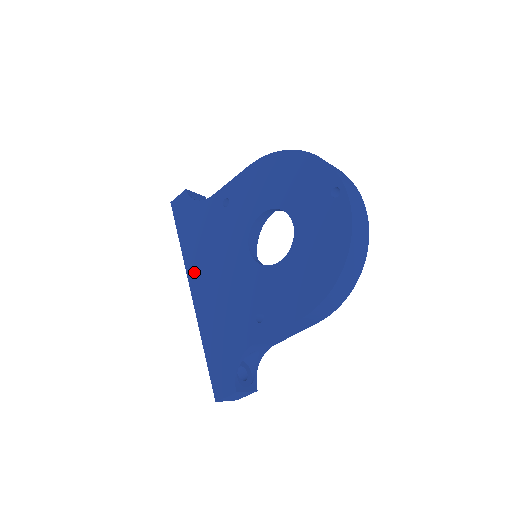
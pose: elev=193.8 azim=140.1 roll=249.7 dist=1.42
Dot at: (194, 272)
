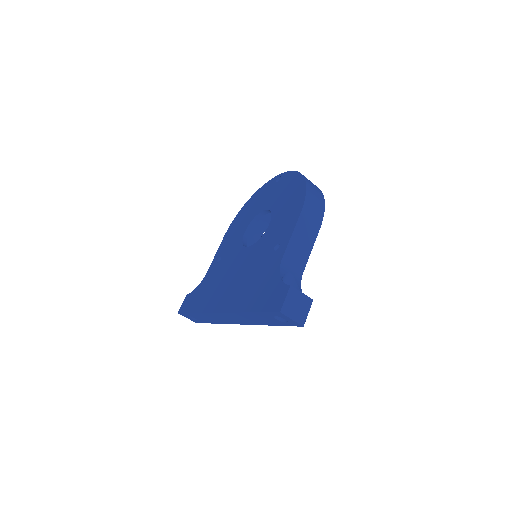
Dot at: (216, 304)
